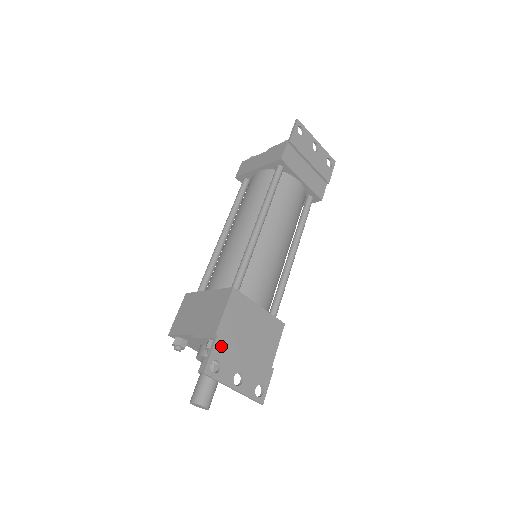
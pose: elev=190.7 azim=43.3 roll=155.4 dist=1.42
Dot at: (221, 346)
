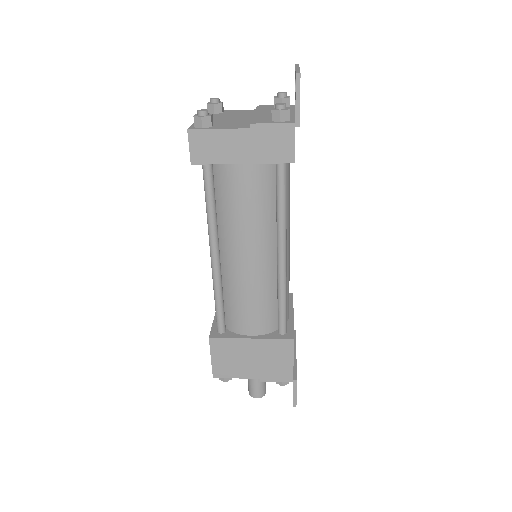
Dot at: occluded
